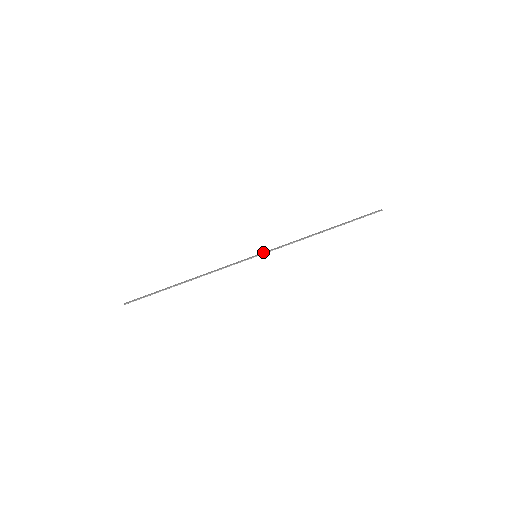
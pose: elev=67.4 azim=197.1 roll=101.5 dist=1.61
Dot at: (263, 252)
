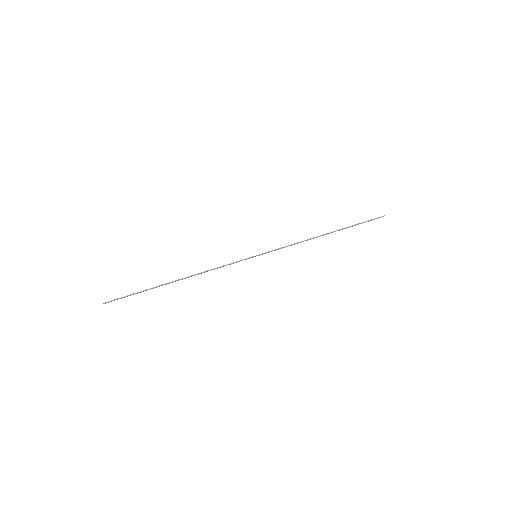
Dot at: (263, 253)
